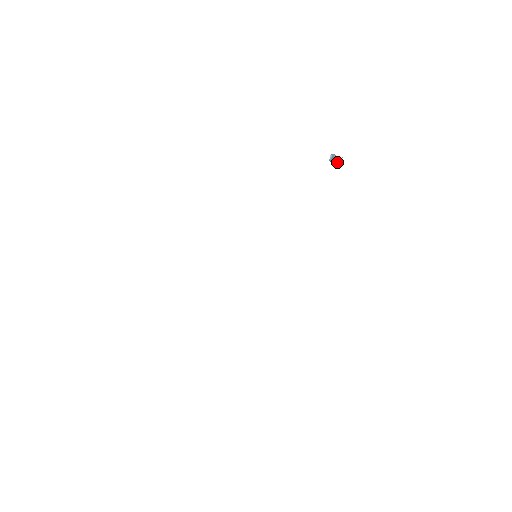
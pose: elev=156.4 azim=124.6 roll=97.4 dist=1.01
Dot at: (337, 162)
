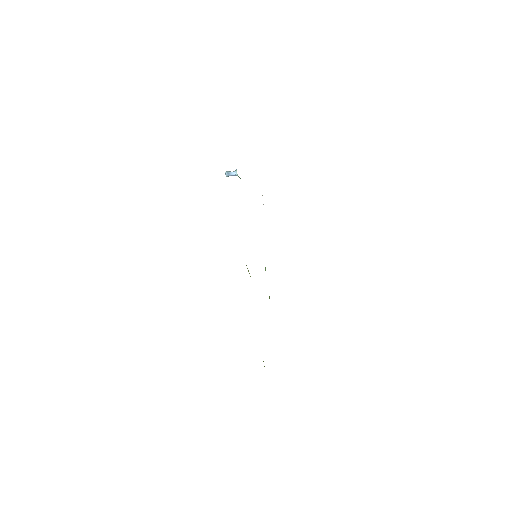
Dot at: (234, 174)
